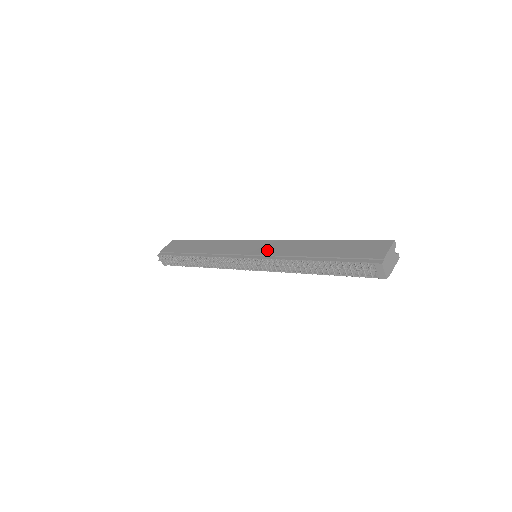
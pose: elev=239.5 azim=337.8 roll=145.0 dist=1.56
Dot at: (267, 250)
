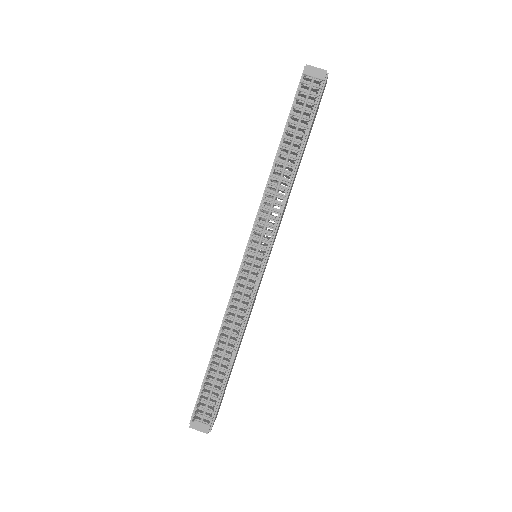
Dot at: occluded
